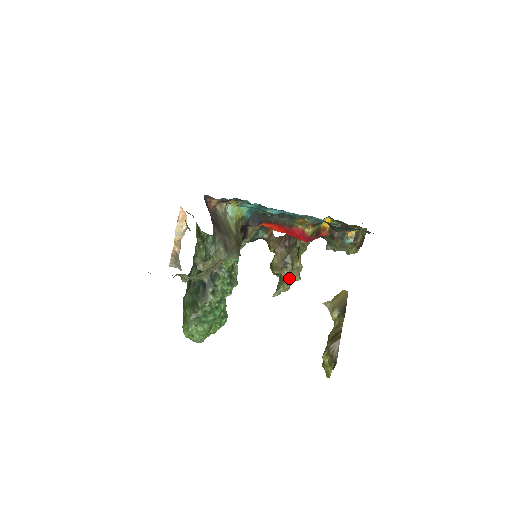
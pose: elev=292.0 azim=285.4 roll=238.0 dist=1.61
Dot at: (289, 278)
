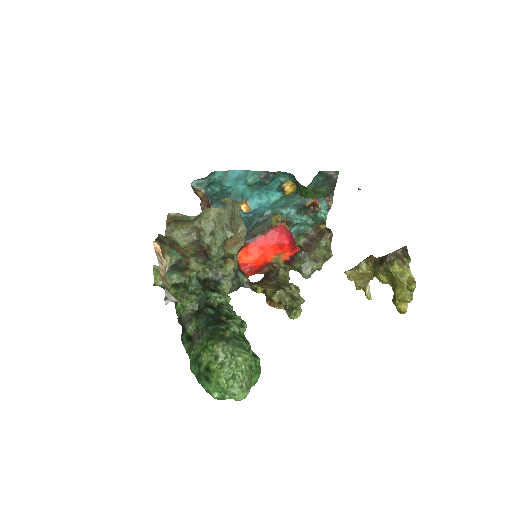
Dot at: (294, 298)
